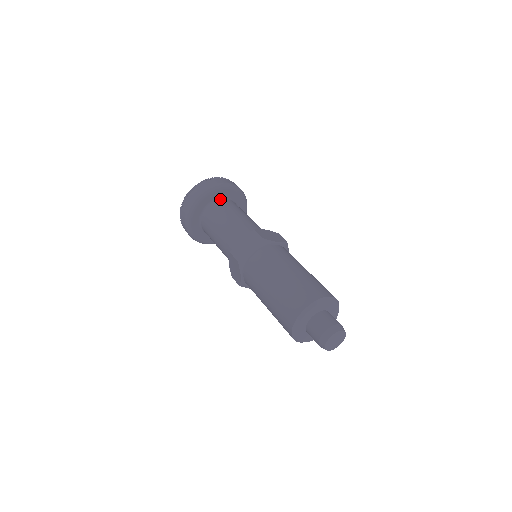
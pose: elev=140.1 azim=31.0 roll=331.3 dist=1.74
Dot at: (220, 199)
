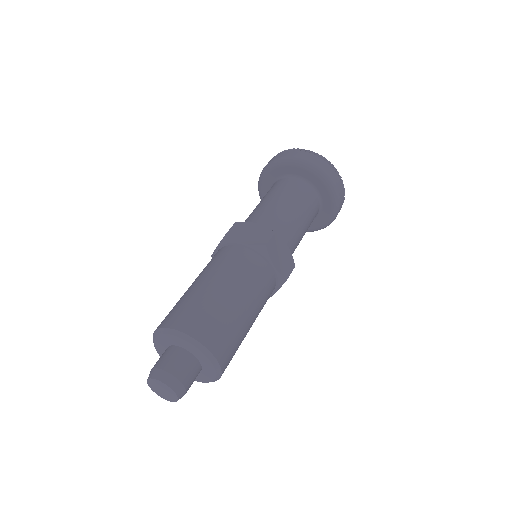
Dot at: (284, 177)
